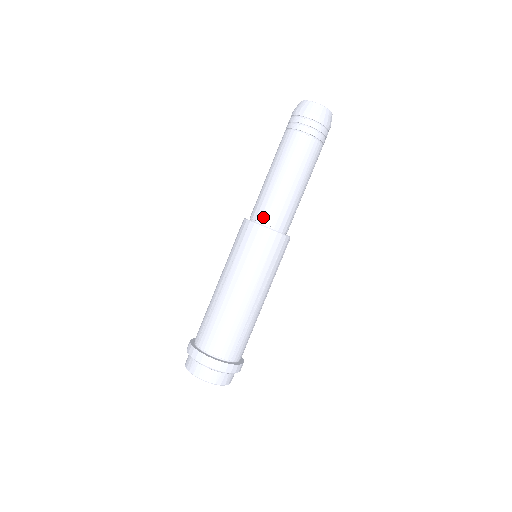
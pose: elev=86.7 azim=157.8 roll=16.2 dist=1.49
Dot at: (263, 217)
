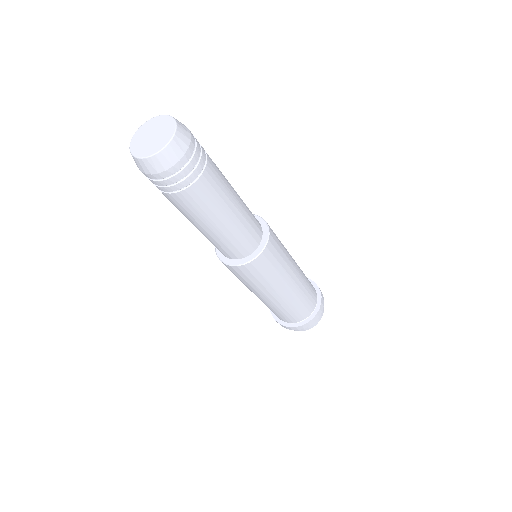
Dot at: (226, 255)
